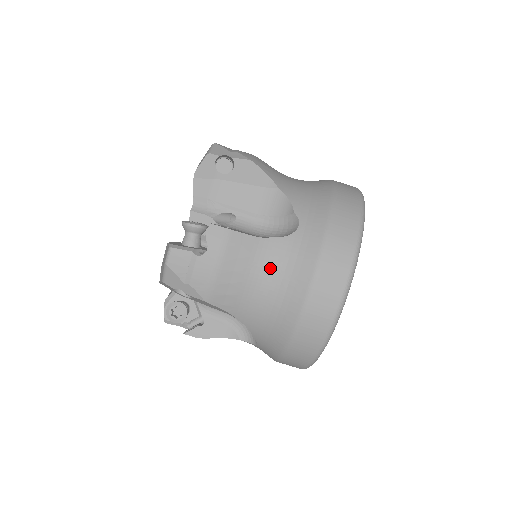
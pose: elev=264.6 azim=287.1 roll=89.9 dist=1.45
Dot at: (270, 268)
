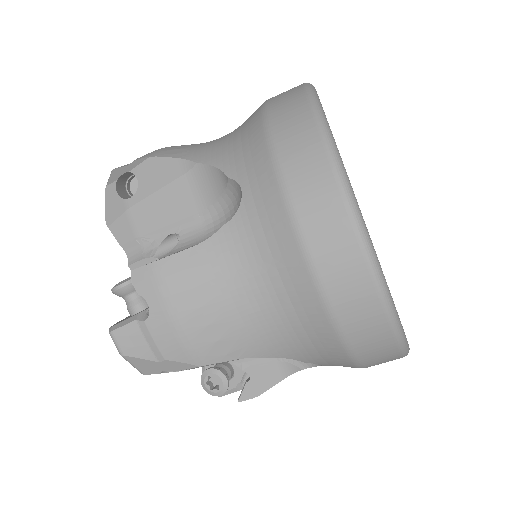
Dot at: (243, 271)
